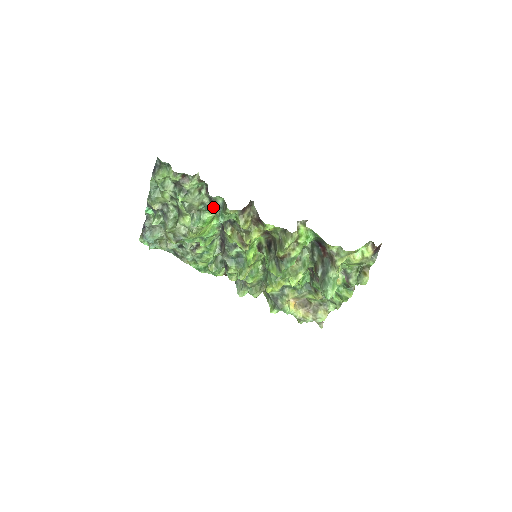
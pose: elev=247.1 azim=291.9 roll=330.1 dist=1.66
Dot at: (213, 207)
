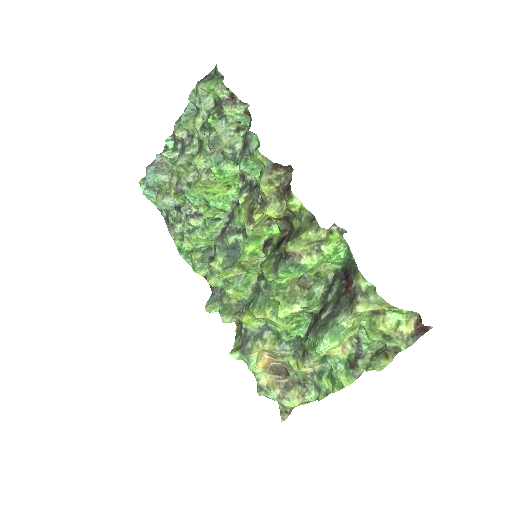
Dot at: (242, 153)
